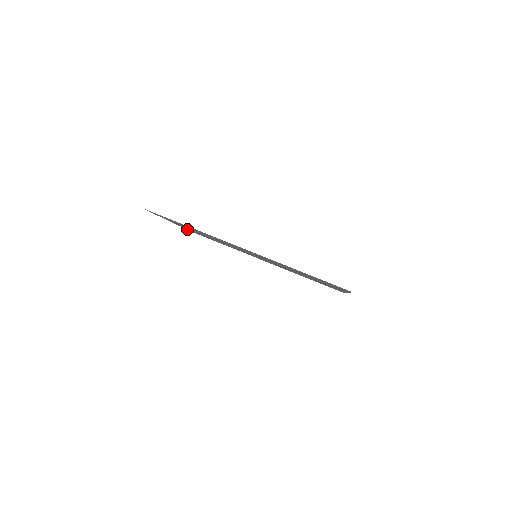
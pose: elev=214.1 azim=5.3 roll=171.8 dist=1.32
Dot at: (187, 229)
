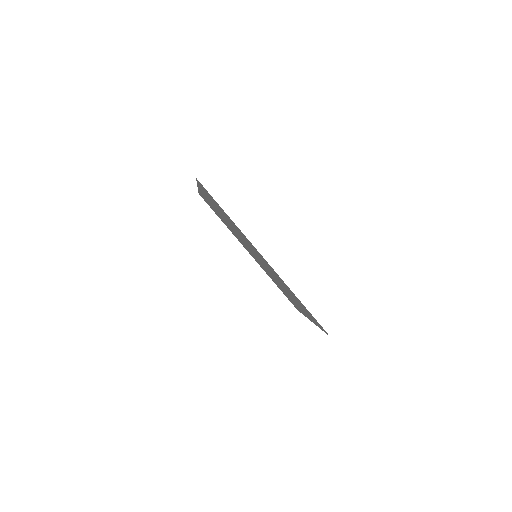
Dot at: (201, 194)
